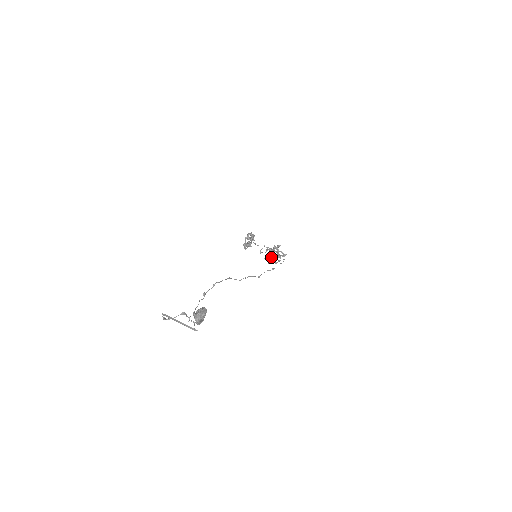
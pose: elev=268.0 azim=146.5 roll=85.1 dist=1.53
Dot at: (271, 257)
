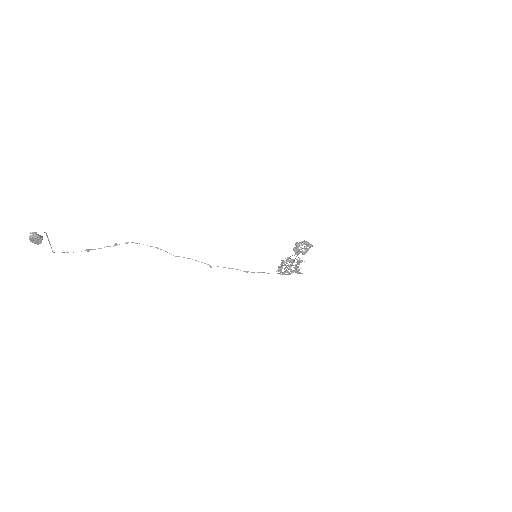
Dot at: (281, 267)
